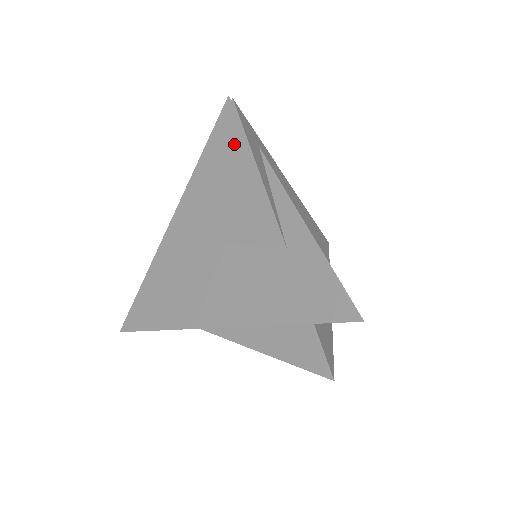
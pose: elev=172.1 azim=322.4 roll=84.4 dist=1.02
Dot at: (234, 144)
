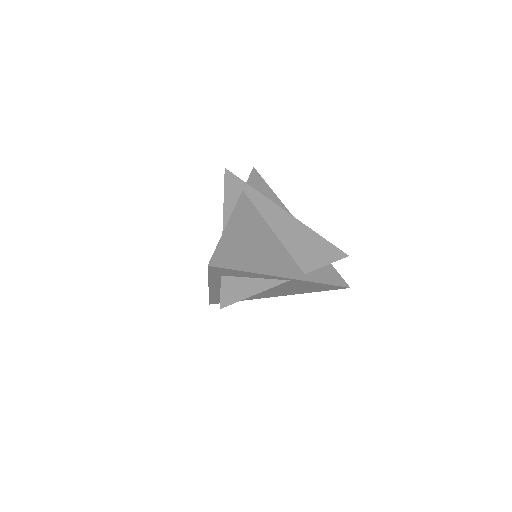
Dot at: occluded
